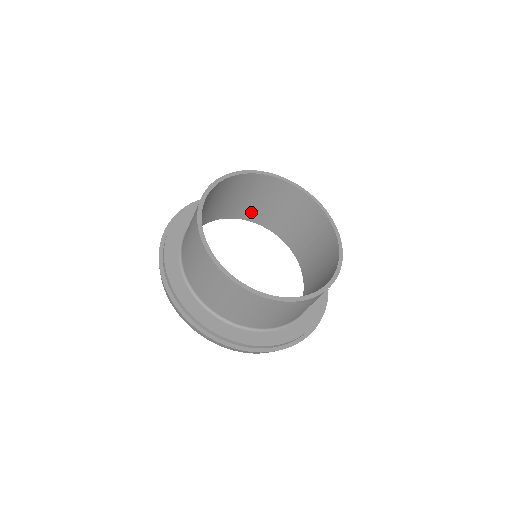
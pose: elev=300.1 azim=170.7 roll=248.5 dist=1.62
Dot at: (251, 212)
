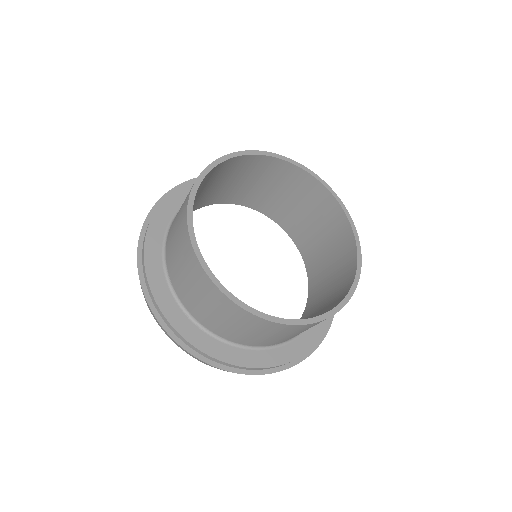
Dot at: (308, 245)
